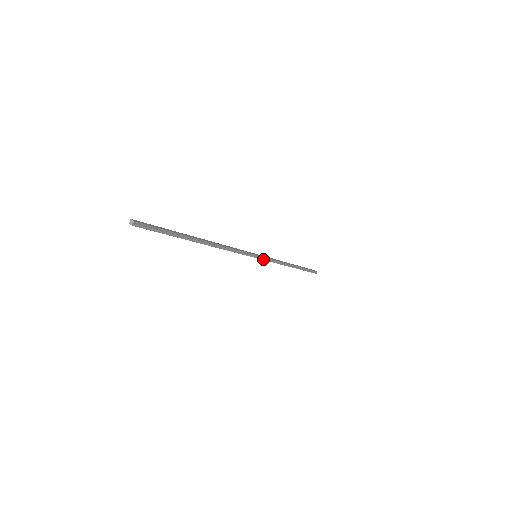
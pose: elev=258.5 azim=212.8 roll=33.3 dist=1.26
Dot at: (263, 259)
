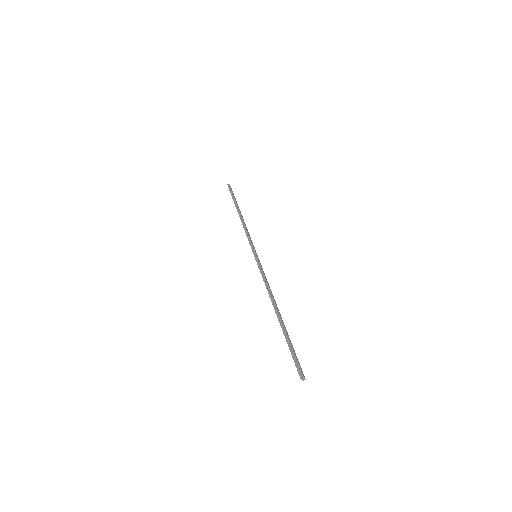
Dot at: (253, 250)
